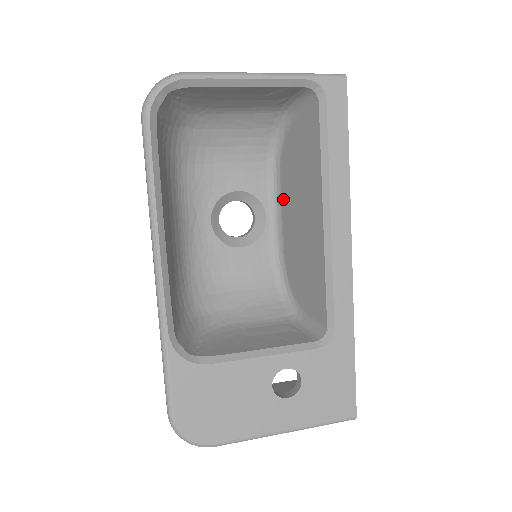
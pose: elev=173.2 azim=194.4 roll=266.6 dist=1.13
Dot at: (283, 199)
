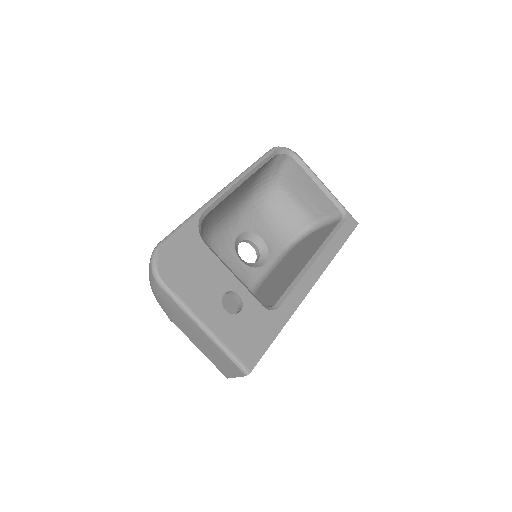
Dot at: (283, 260)
